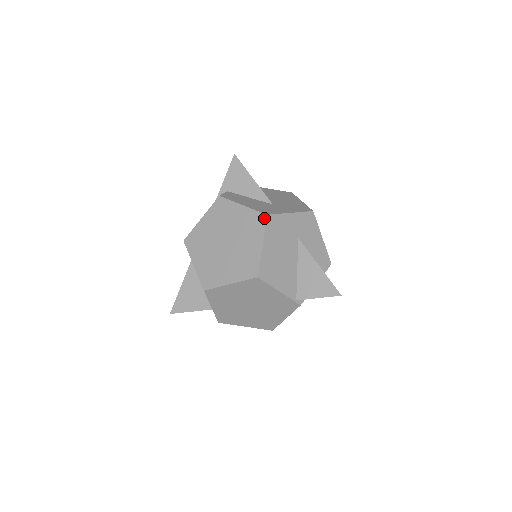
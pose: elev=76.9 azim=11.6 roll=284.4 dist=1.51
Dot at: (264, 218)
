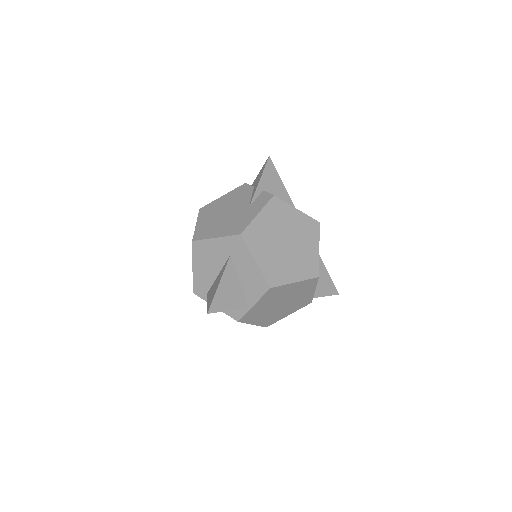
Dot at: (318, 225)
